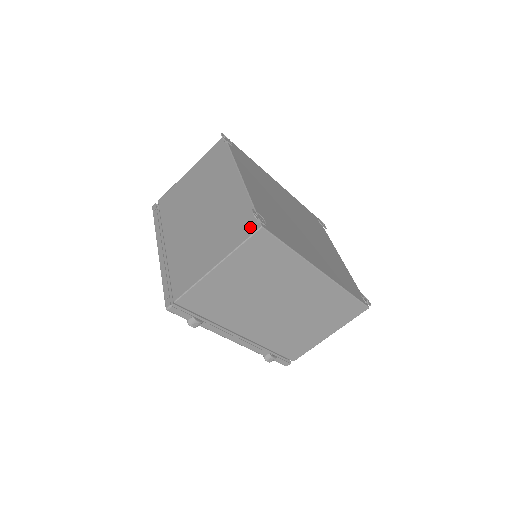
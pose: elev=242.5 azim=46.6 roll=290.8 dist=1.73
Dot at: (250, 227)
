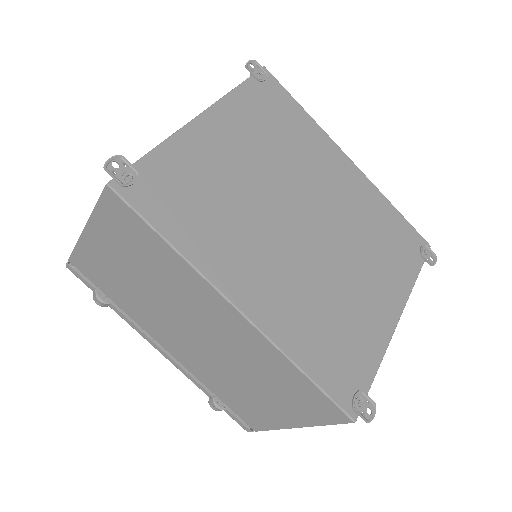
Dot at: occluded
